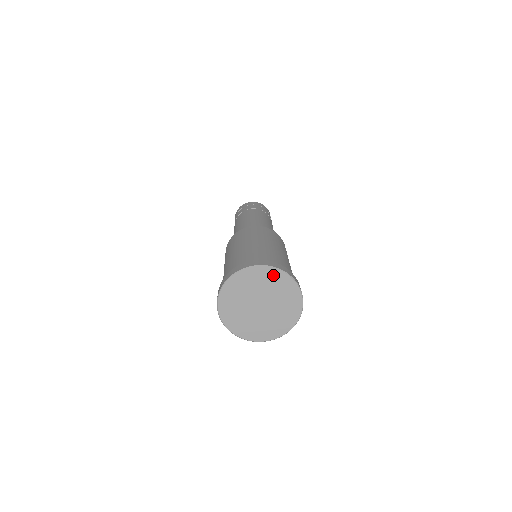
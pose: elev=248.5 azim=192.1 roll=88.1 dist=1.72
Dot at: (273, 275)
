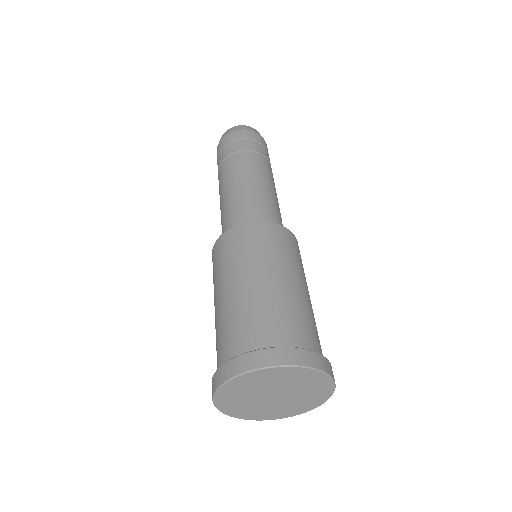
Dot at: (316, 378)
